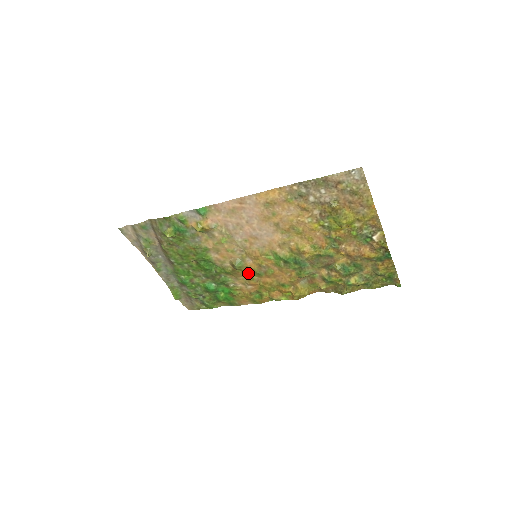
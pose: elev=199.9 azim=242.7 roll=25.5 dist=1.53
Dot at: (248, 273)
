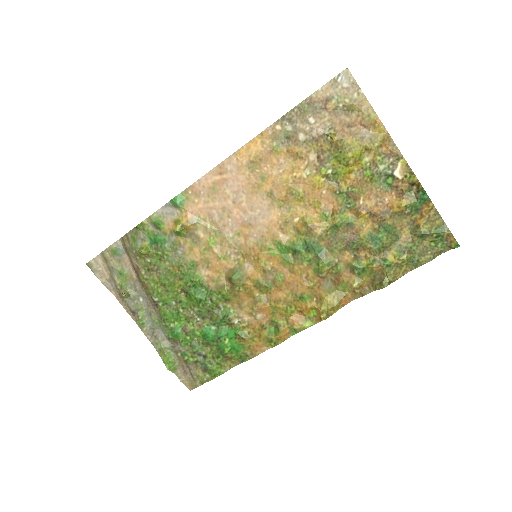
Dot at: (252, 290)
